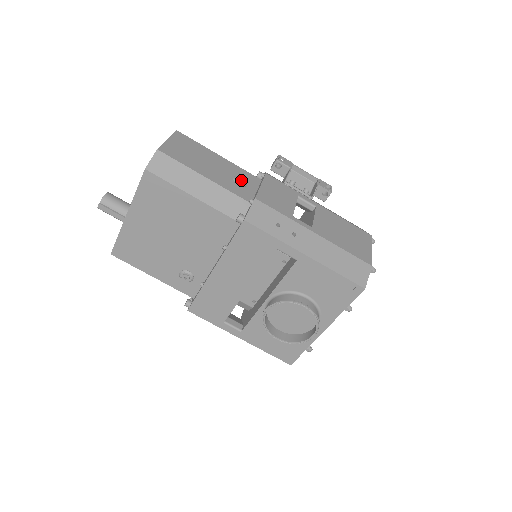
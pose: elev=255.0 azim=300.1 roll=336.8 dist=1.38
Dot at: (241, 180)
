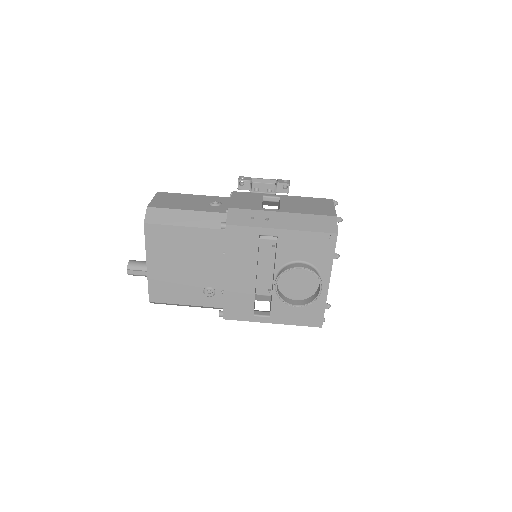
Dot at: (215, 202)
